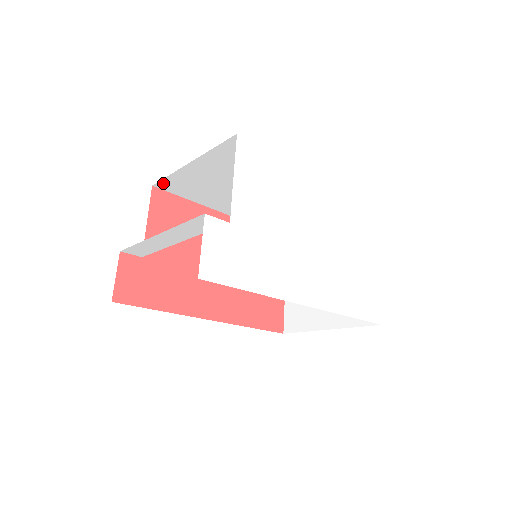
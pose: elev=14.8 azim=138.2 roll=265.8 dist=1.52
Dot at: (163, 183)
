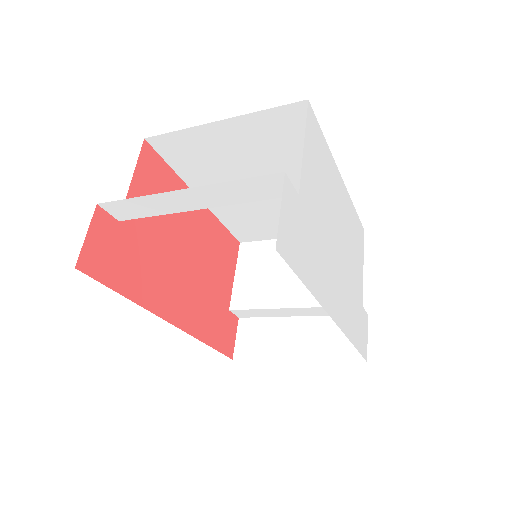
Dot at: (161, 139)
